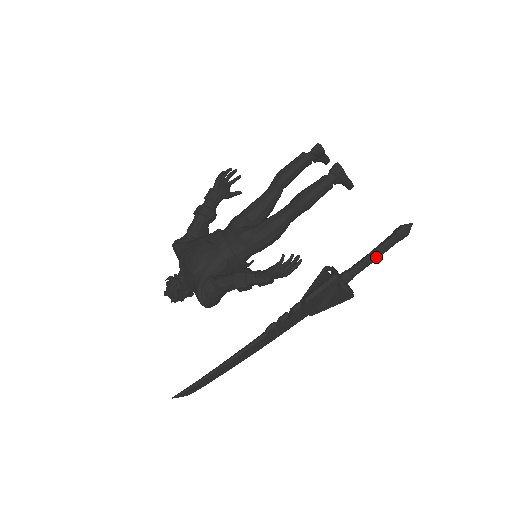
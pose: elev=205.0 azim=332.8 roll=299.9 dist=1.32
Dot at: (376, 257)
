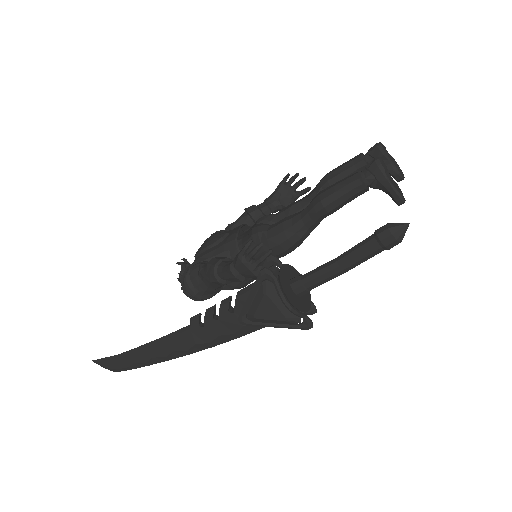
Dot at: (341, 264)
